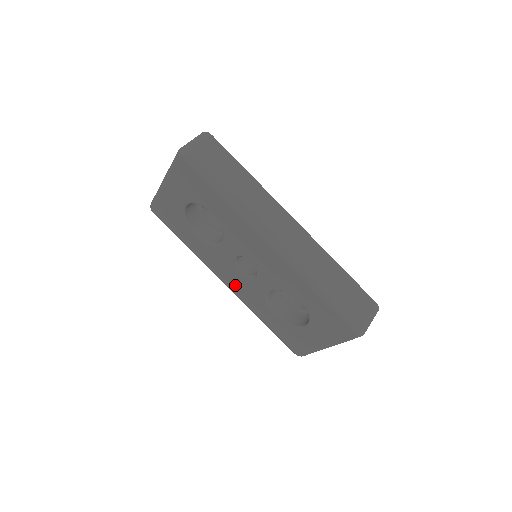
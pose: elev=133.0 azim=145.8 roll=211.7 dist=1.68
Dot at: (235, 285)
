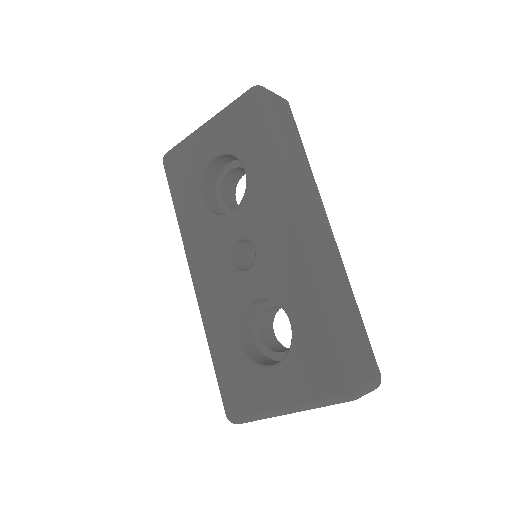
Dot at: (207, 282)
